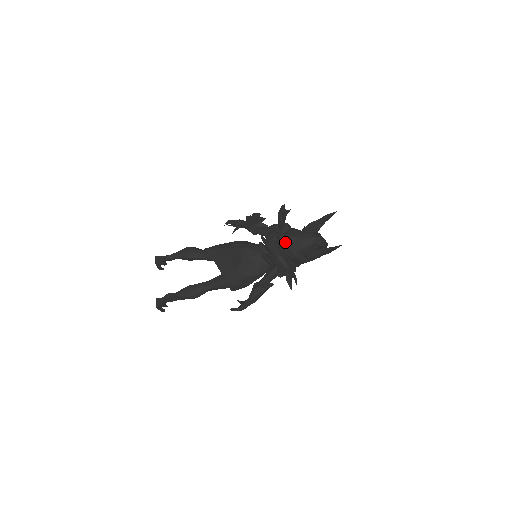
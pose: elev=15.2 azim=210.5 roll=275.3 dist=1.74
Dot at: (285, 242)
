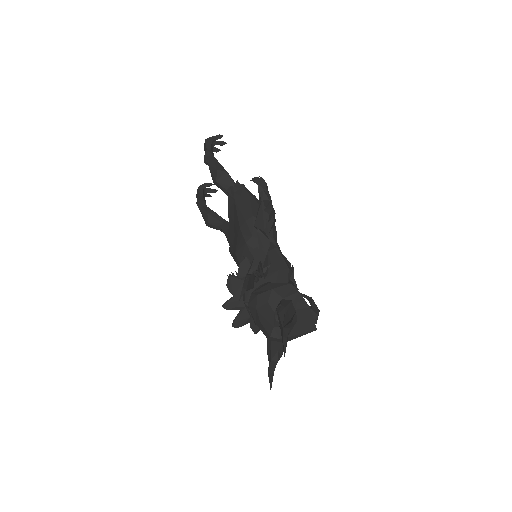
Dot at: occluded
